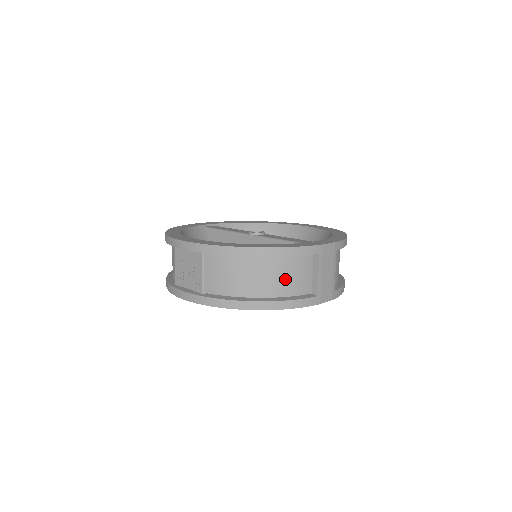
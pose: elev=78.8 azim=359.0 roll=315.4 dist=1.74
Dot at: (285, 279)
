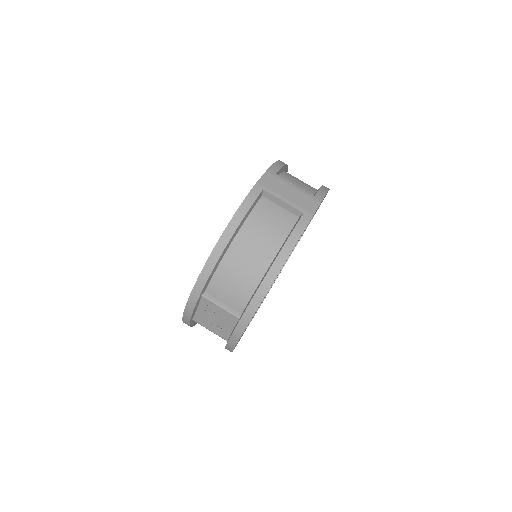
Dot at: (266, 233)
